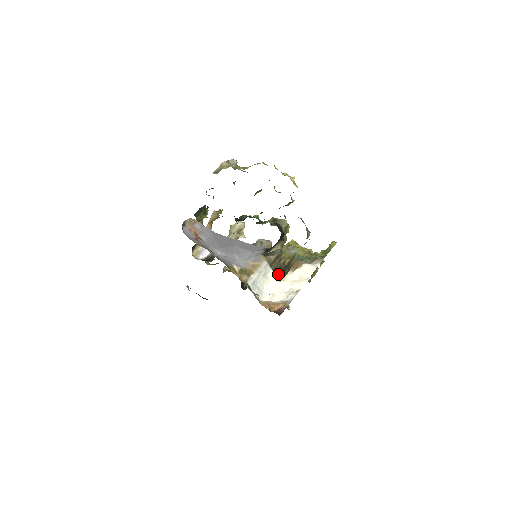
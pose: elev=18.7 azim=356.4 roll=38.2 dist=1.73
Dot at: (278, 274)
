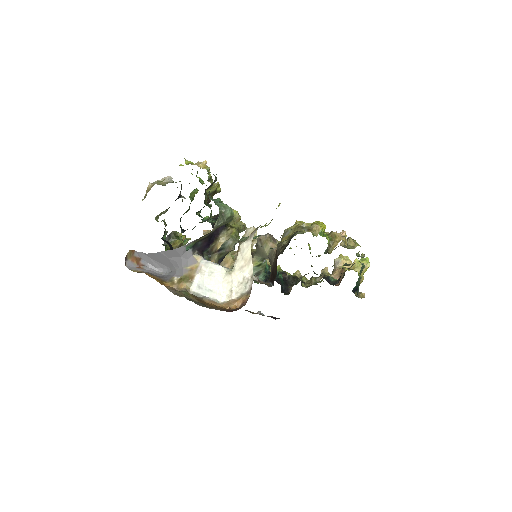
Dot at: occluded
